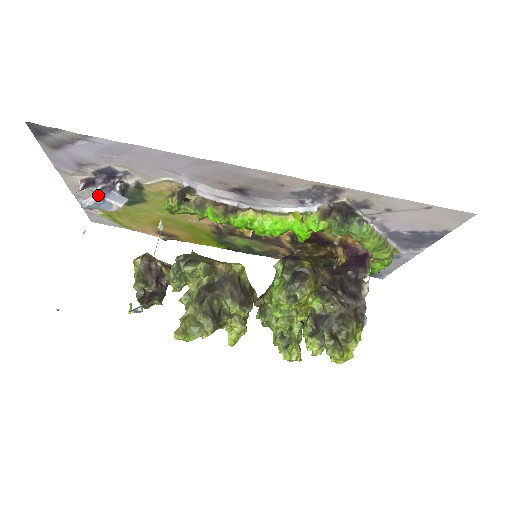
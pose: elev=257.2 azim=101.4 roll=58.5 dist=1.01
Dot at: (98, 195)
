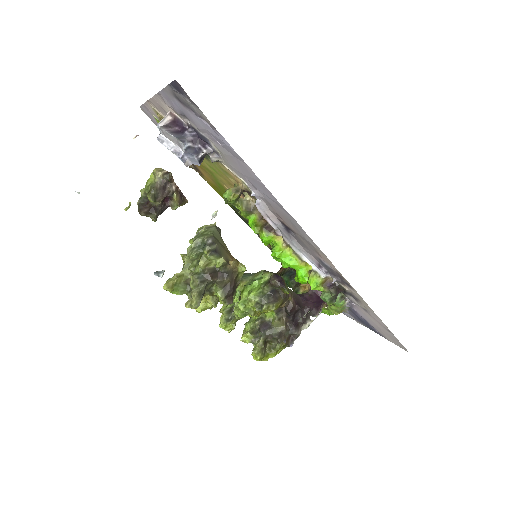
Dot at: (181, 148)
